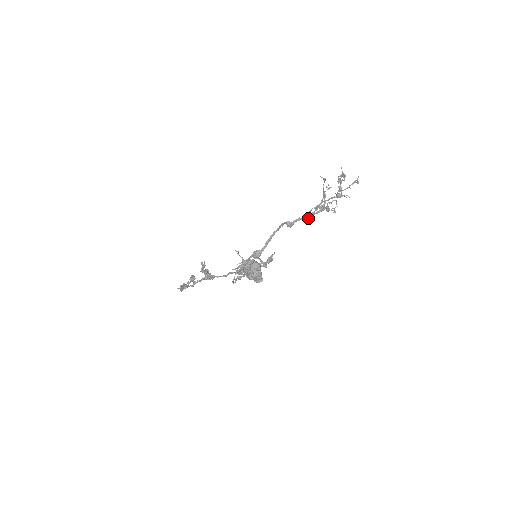
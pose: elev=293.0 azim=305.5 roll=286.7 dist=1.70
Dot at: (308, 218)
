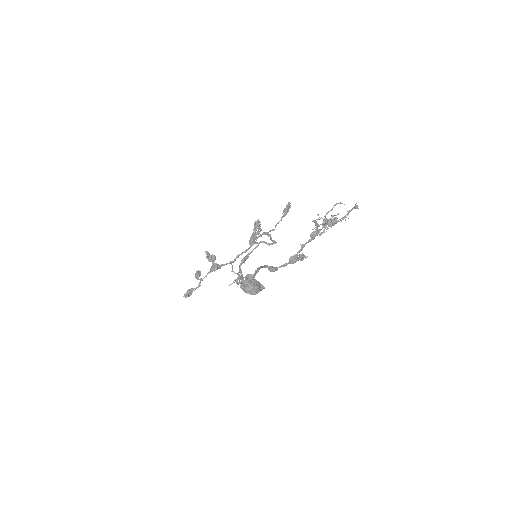
Dot at: (294, 262)
